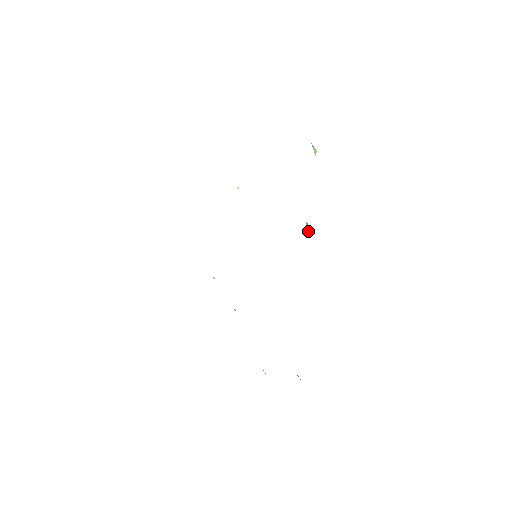
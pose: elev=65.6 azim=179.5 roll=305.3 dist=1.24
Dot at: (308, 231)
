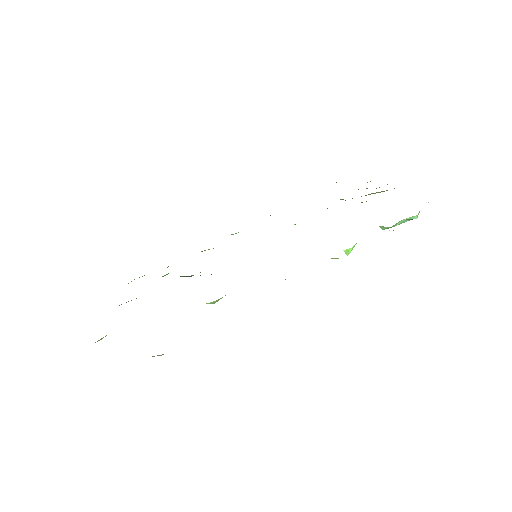
Dot at: (350, 250)
